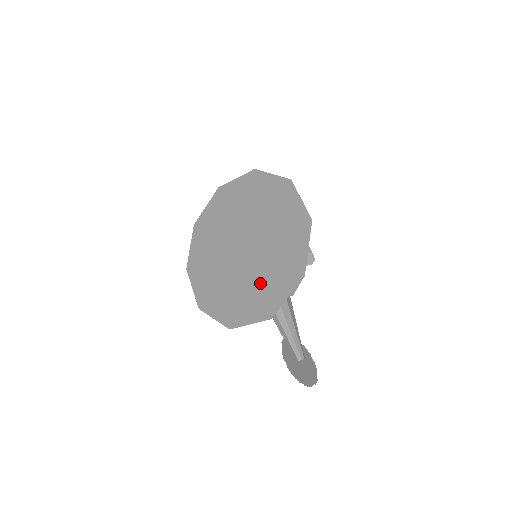
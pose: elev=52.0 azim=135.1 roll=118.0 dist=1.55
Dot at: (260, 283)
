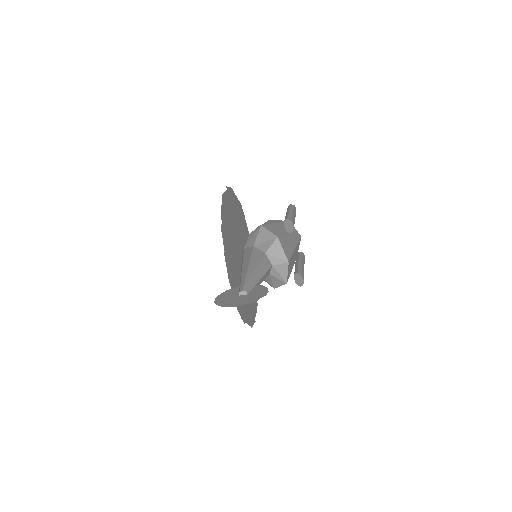
Dot at: (234, 267)
